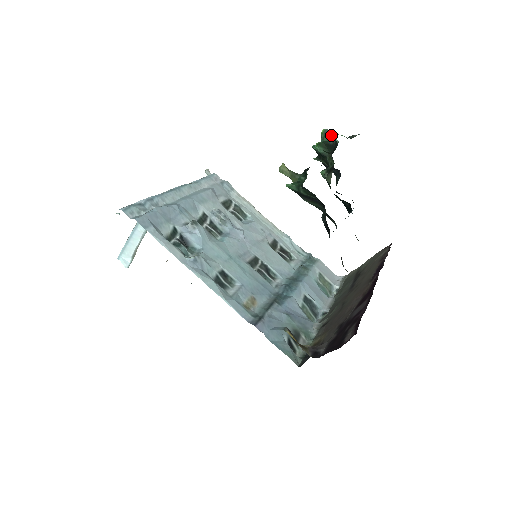
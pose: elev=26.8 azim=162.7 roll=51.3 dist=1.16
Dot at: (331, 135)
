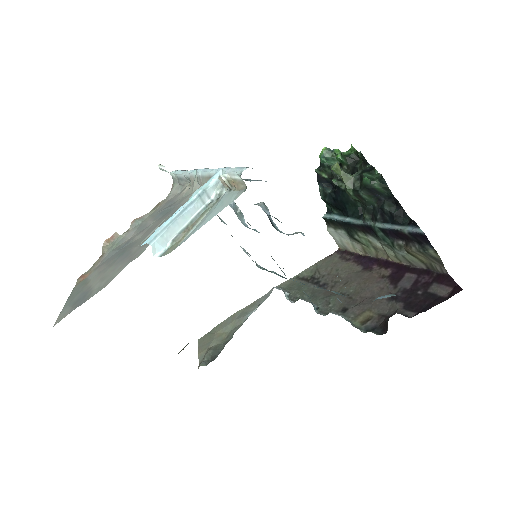
Dot at: (342, 152)
